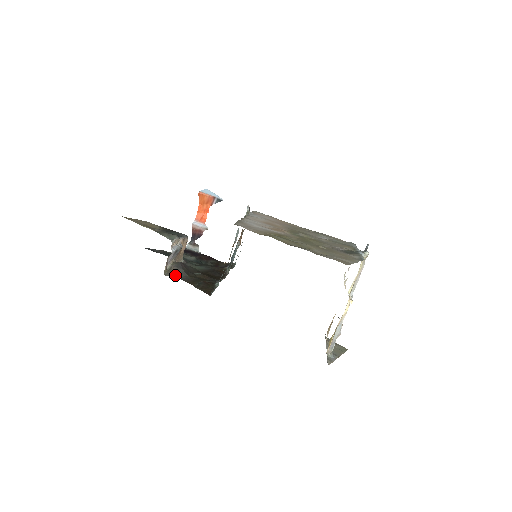
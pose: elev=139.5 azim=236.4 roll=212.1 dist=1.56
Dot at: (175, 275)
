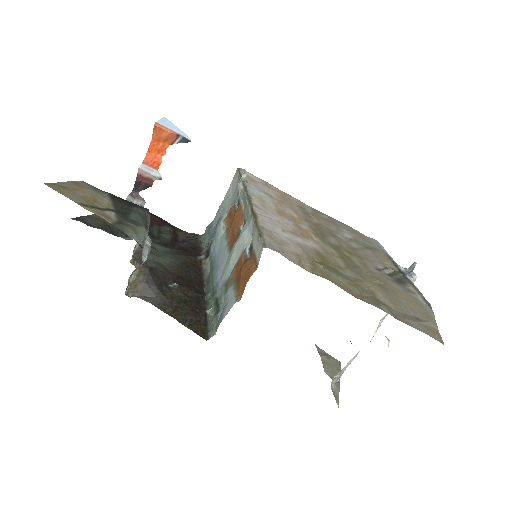
Dot at: (145, 298)
